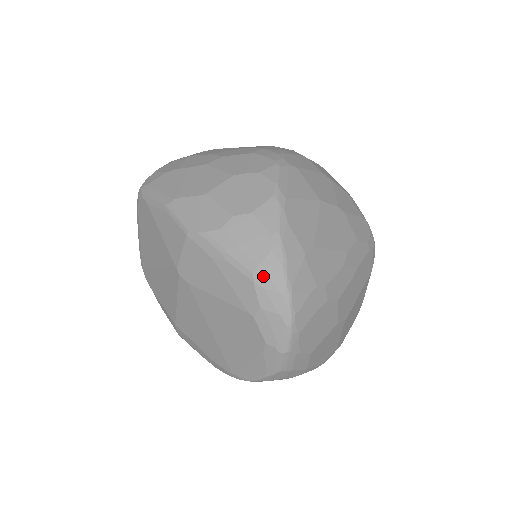
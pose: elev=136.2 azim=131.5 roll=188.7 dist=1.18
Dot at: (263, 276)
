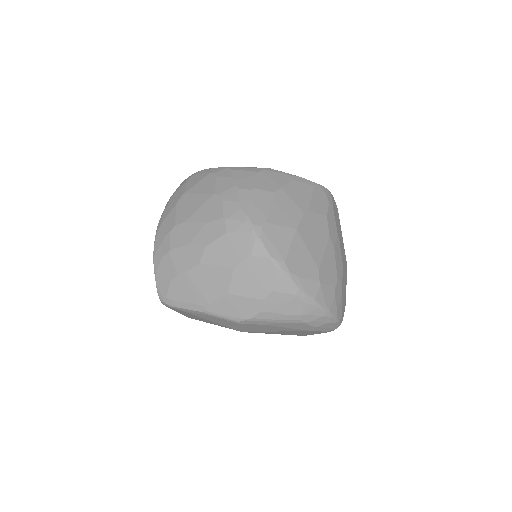
Dot at: (308, 317)
